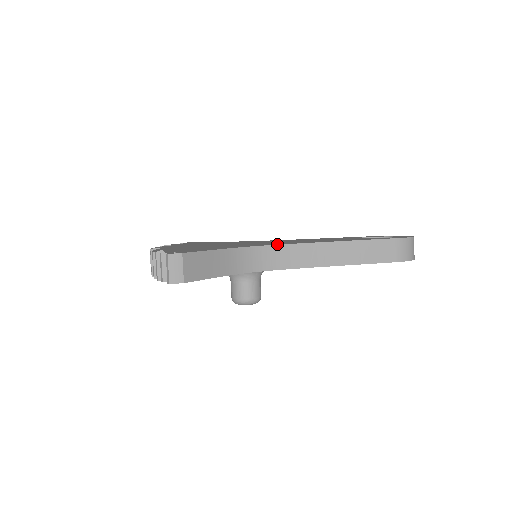
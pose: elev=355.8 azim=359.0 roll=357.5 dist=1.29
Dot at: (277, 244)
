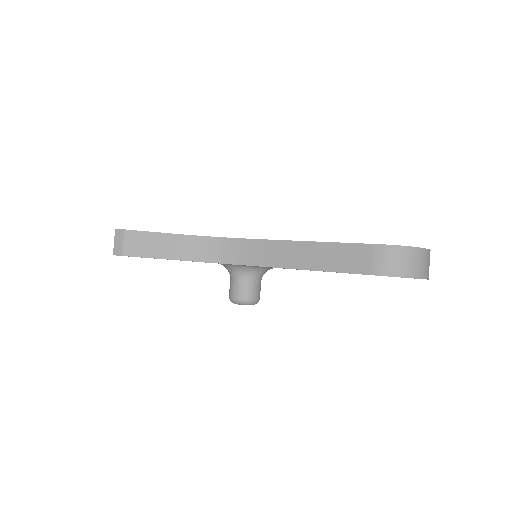
Dot at: (240, 238)
